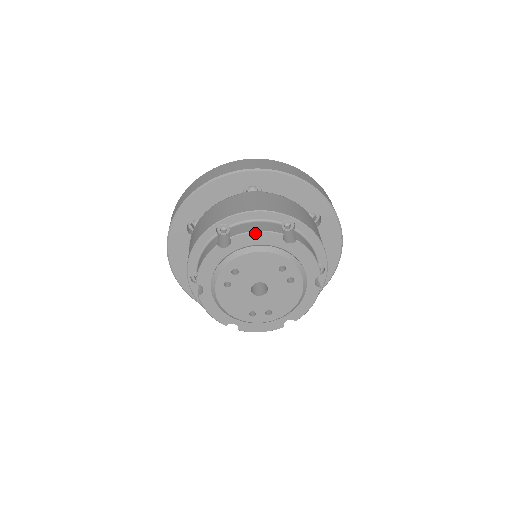
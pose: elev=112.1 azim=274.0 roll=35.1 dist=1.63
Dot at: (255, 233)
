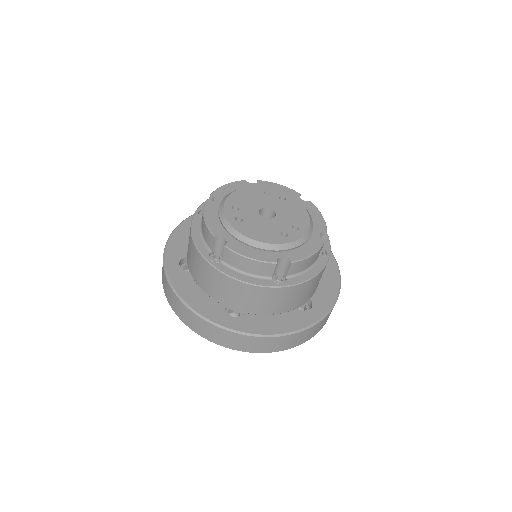
Dot at: (225, 186)
